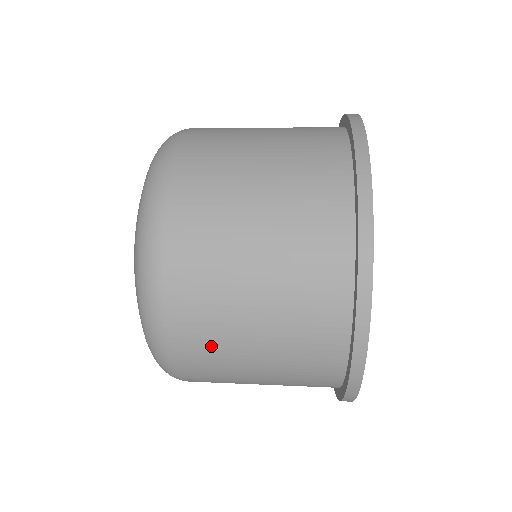
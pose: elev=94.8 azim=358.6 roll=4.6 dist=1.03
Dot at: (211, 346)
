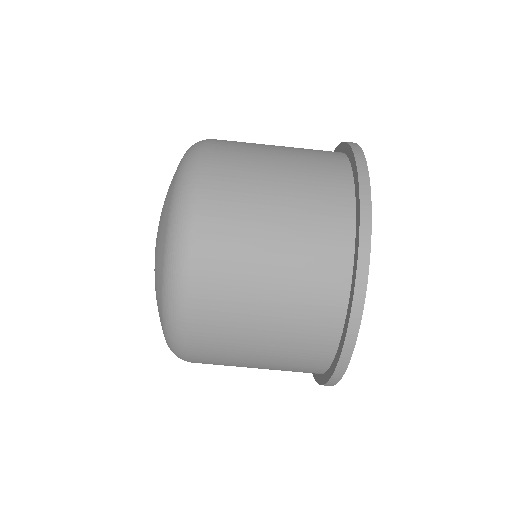
Dot at: (223, 343)
